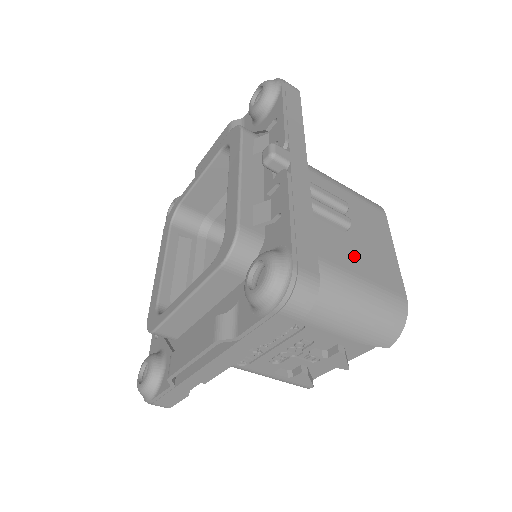
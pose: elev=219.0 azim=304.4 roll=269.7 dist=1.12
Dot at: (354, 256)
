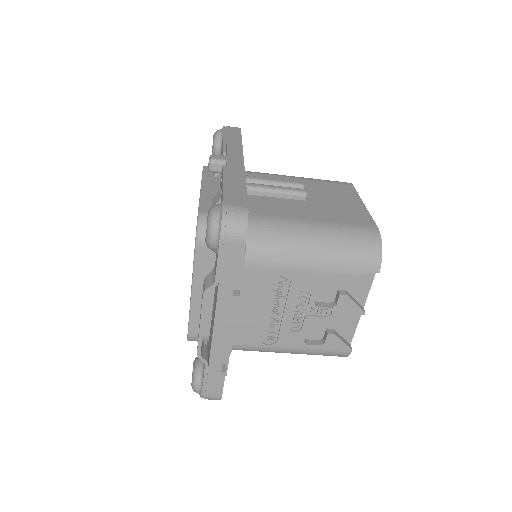
Dot at: (315, 212)
